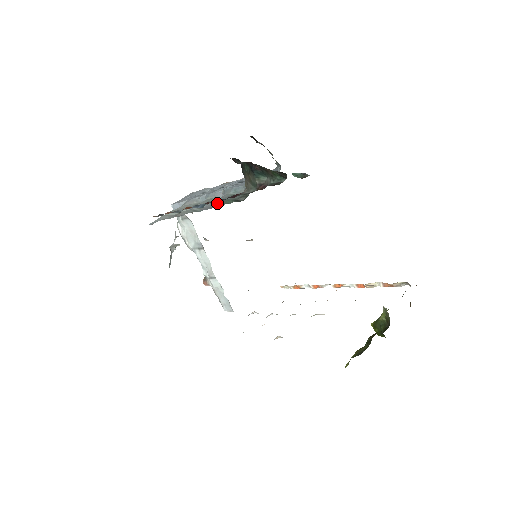
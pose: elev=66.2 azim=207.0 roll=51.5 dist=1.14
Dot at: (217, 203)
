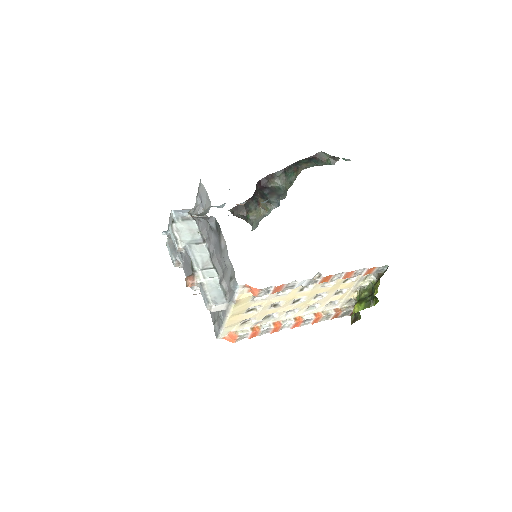
Dot at: occluded
